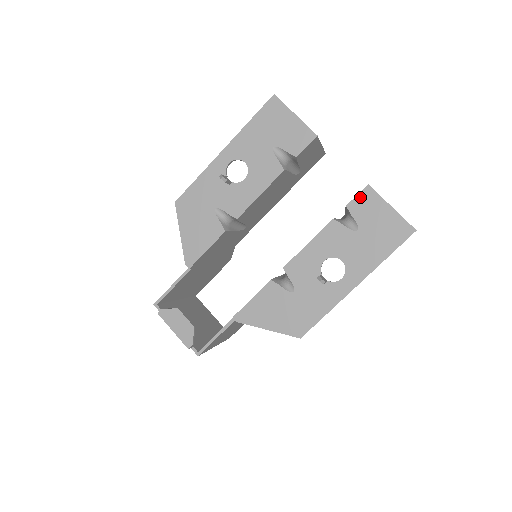
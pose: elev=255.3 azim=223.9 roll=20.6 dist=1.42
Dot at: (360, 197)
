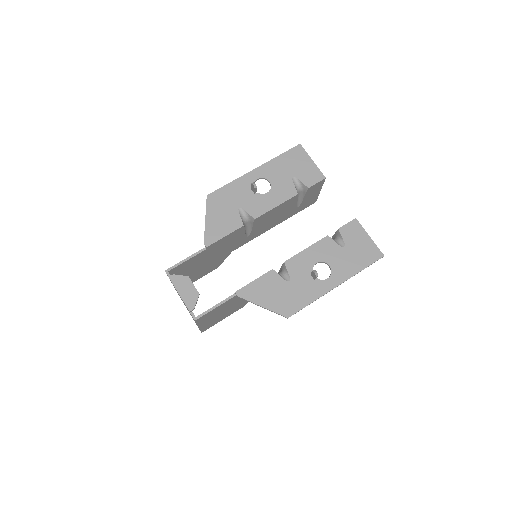
Dot at: (349, 225)
